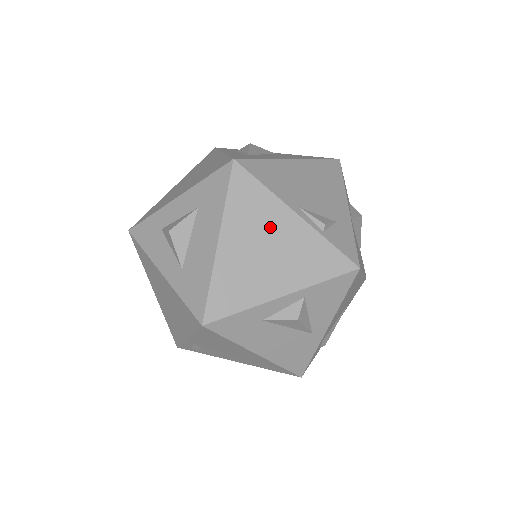
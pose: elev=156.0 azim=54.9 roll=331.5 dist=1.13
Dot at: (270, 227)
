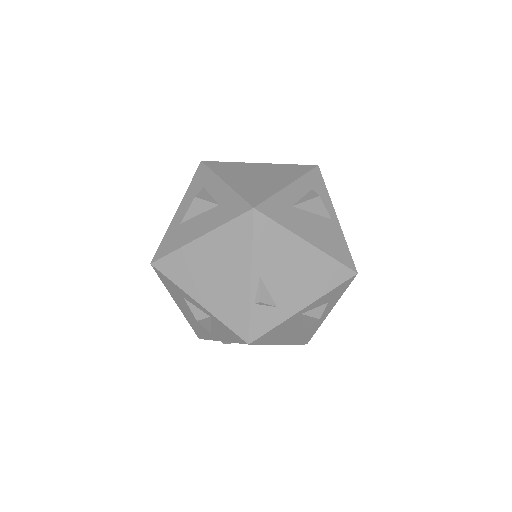
Dot at: (230, 266)
